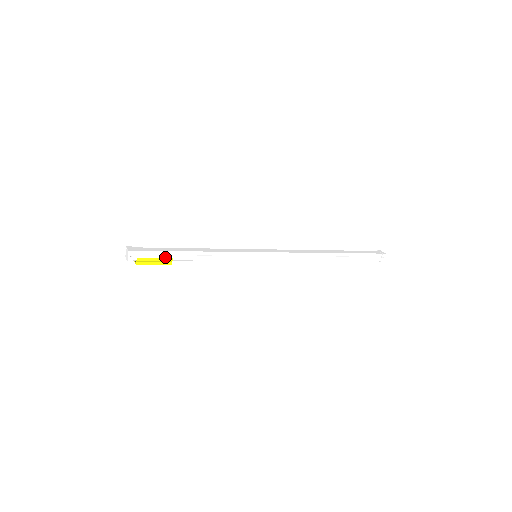
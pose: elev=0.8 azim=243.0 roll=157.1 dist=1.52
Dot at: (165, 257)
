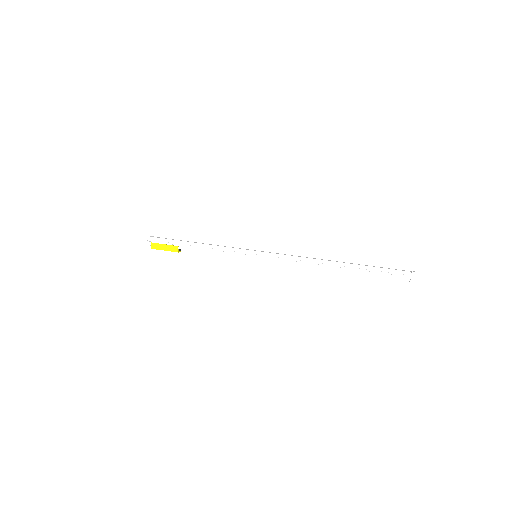
Dot at: (173, 245)
